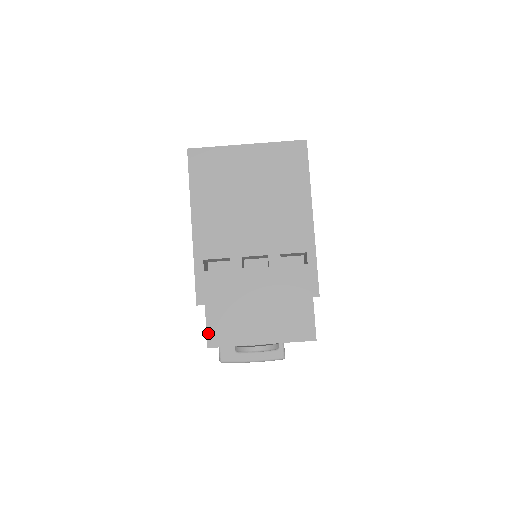
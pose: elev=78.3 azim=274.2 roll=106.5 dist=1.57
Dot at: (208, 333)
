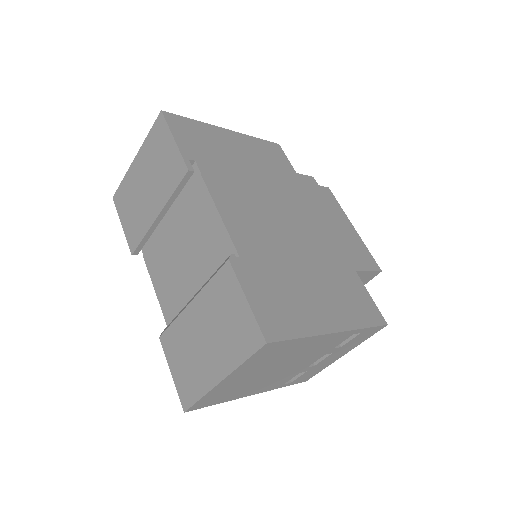
Dot at: occluded
